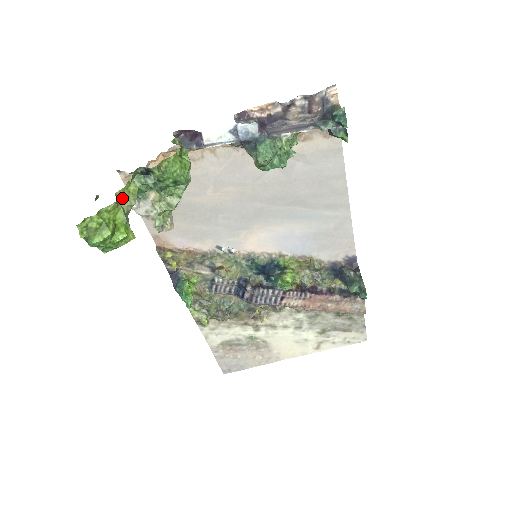
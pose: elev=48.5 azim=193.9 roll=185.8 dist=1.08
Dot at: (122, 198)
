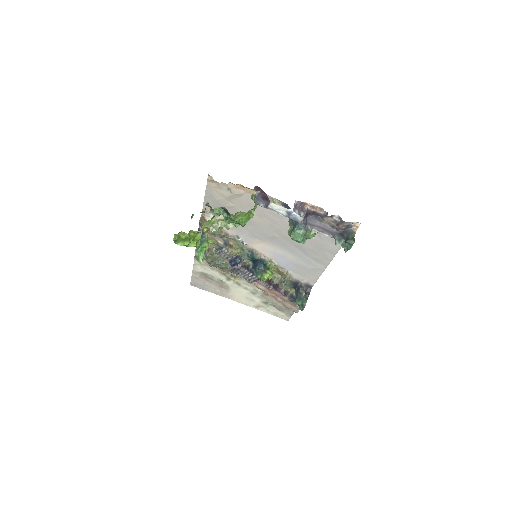
Dot at: (205, 223)
